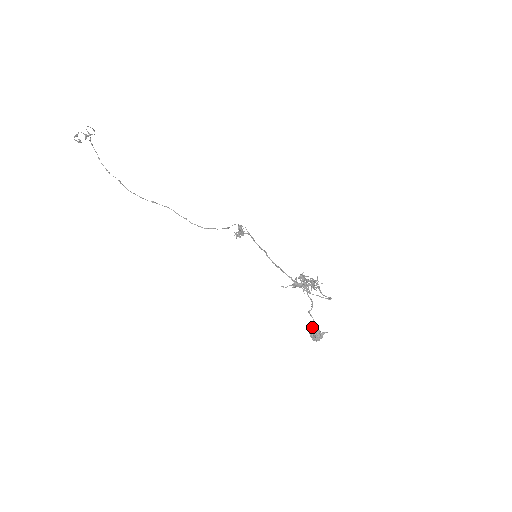
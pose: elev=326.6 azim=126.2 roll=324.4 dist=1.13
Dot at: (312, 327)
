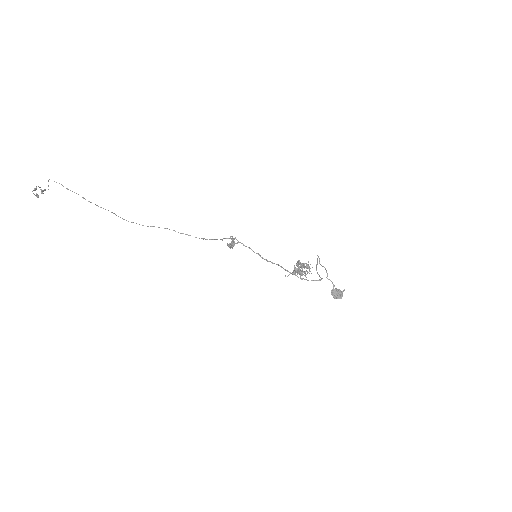
Dot at: (332, 290)
